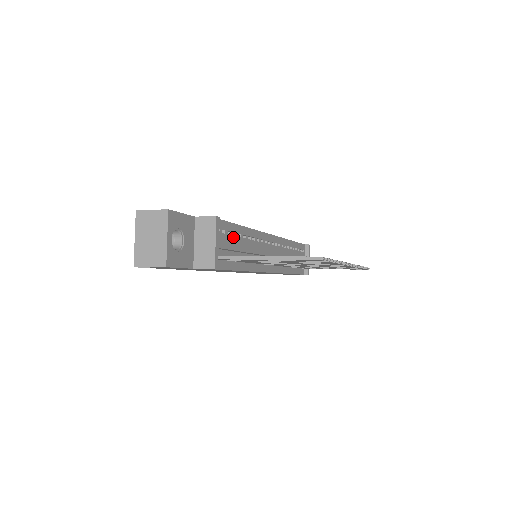
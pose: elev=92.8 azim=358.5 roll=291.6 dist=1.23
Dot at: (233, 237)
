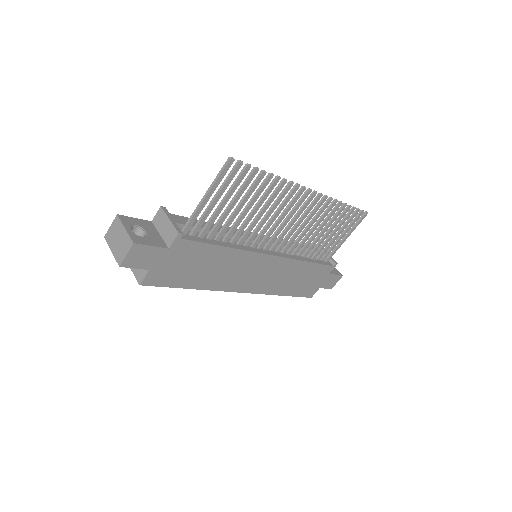
Dot at: occluded
